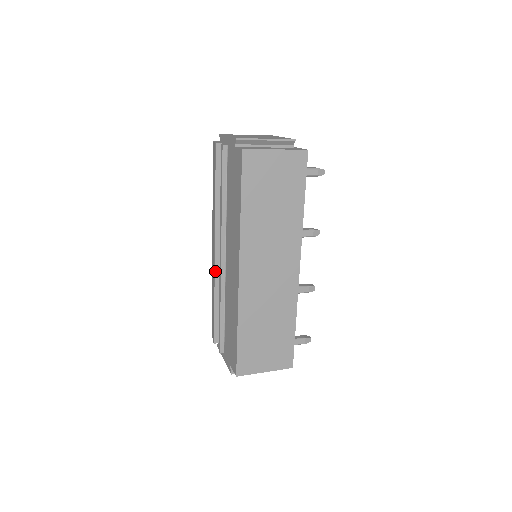
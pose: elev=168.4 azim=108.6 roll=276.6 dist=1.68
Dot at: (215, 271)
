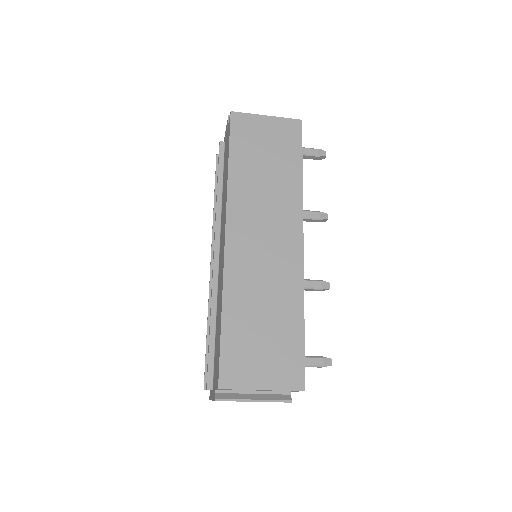
Dot at: (210, 287)
